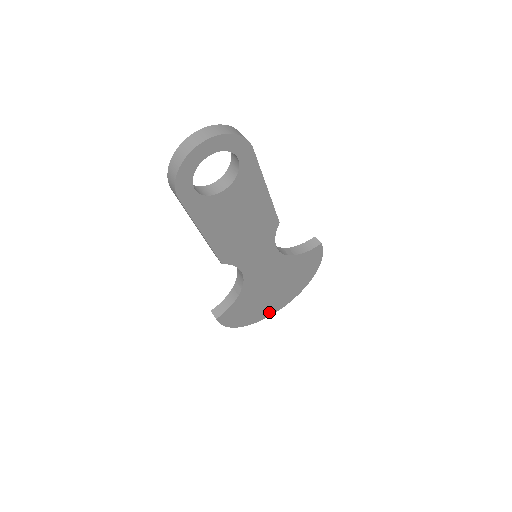
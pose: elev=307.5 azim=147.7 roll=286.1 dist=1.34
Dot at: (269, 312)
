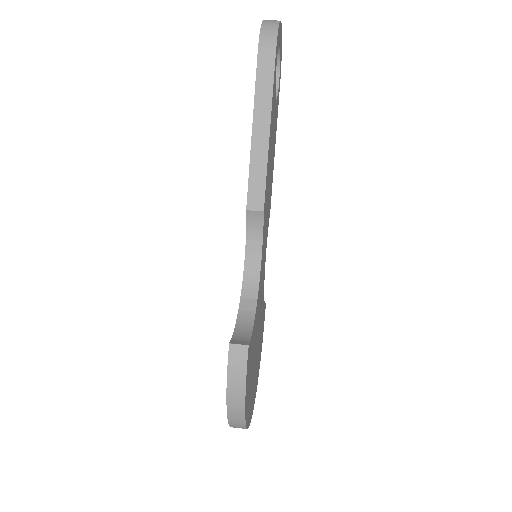
Dot at: (249, 414)
